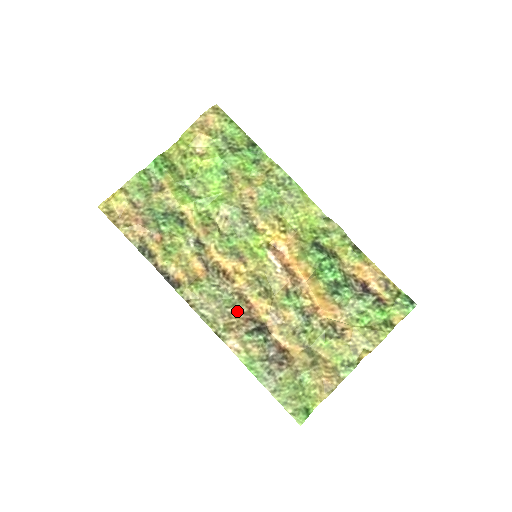
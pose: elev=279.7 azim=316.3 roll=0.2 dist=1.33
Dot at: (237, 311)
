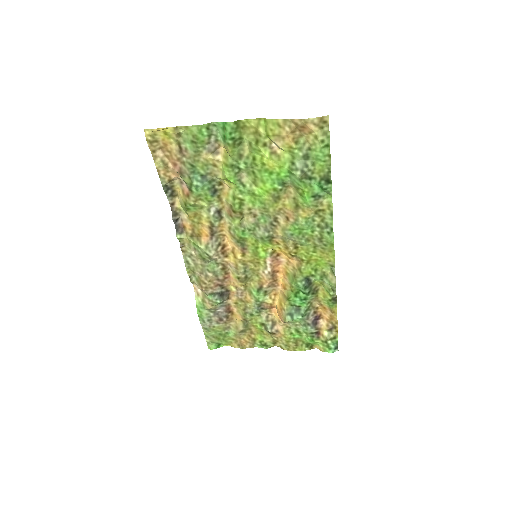
Dot at: (214, 277)
